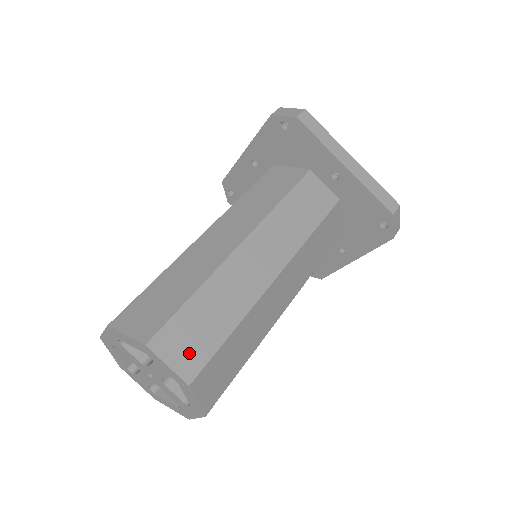
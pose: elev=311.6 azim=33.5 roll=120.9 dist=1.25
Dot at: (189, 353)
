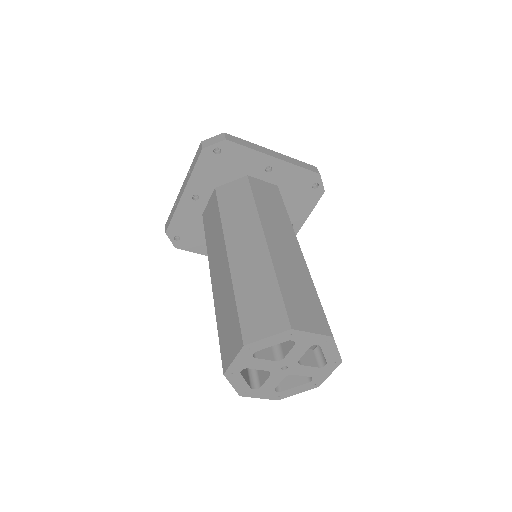
Dot at: (313, 318)
